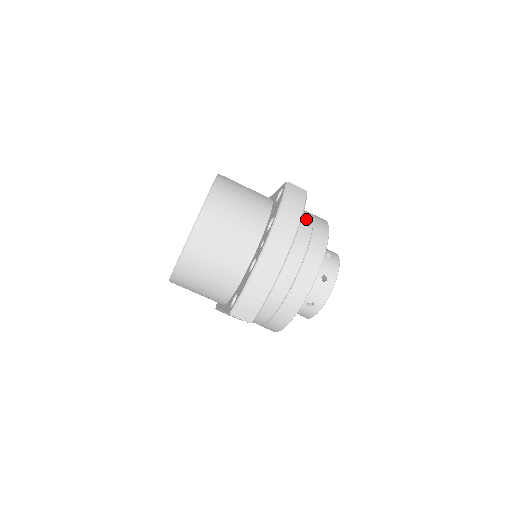
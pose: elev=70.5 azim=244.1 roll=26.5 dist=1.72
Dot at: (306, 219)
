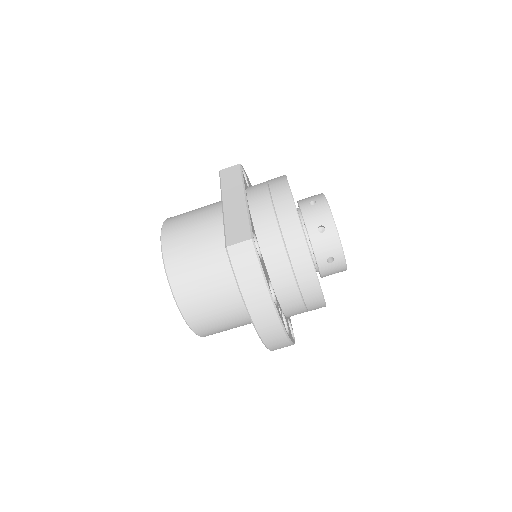
Dot at: (273, 241)
